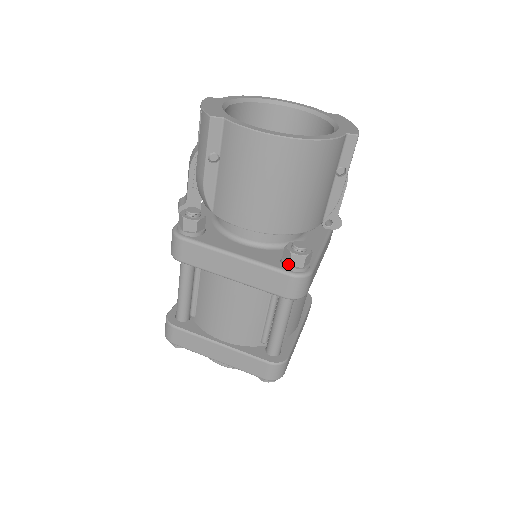
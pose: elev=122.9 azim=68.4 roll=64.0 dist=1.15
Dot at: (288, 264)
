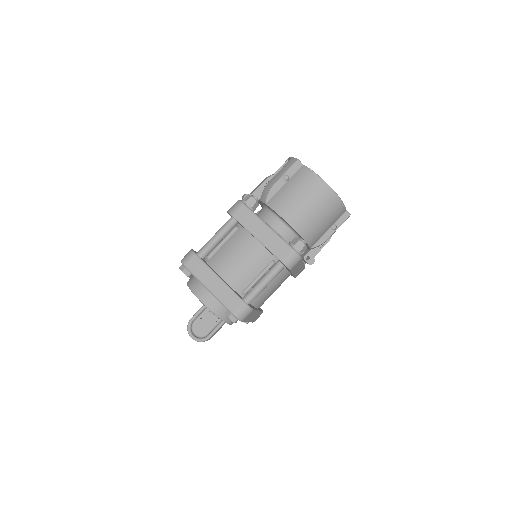
Dot at: (294, 245)
